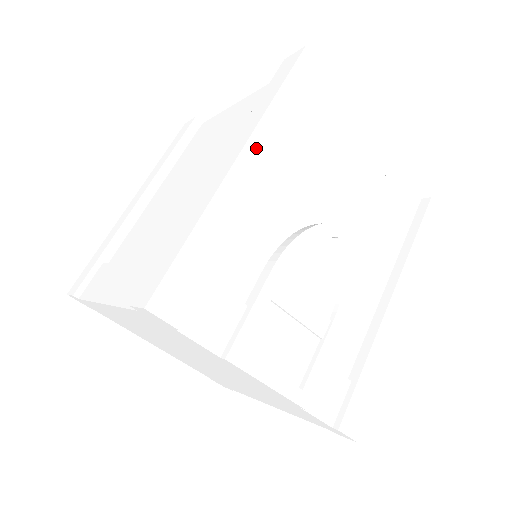
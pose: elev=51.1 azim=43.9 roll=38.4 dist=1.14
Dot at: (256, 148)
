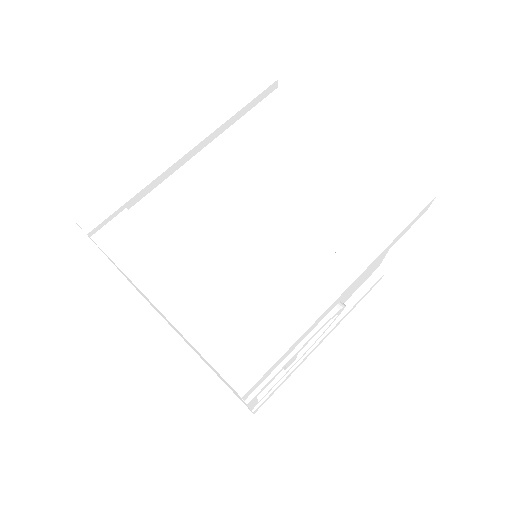
Dot at: (361, 276)
